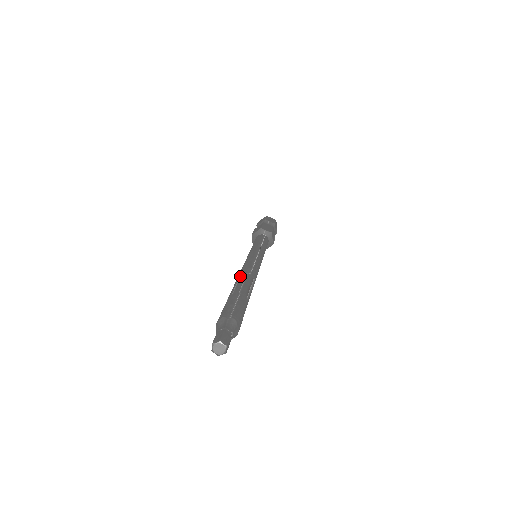
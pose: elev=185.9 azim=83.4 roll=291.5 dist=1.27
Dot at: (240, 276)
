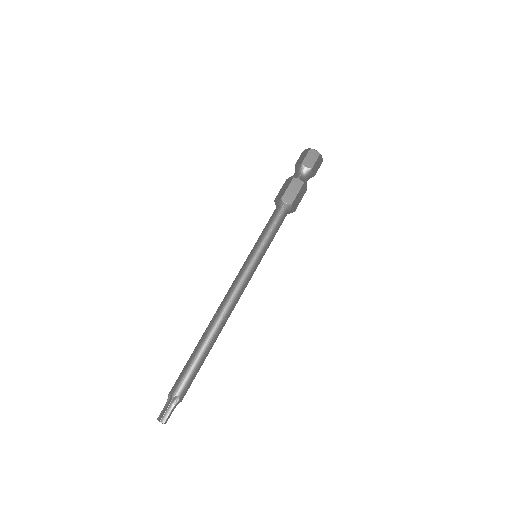
Dot at: (212, 320)
